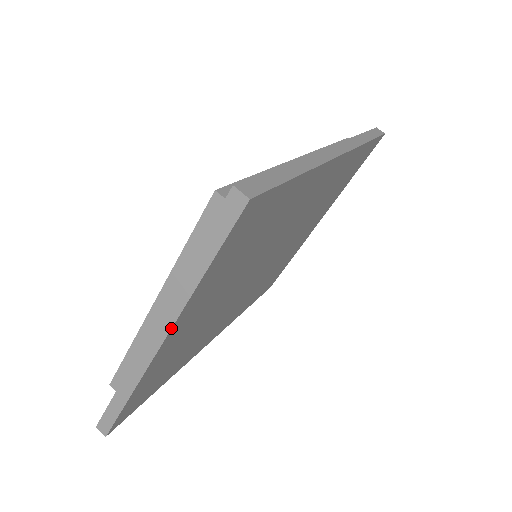
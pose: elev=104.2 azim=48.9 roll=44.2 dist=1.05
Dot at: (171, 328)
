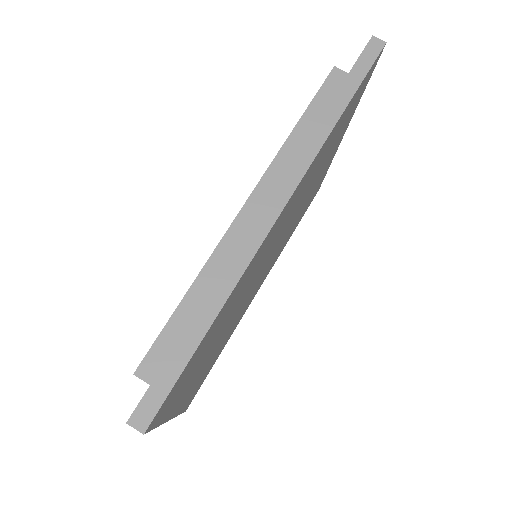
Dot at: (168, 420)
